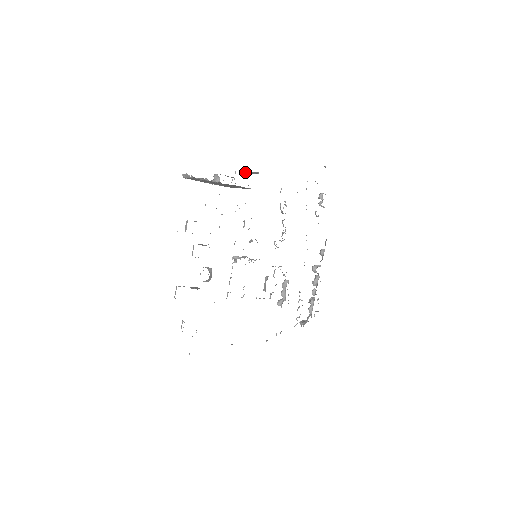
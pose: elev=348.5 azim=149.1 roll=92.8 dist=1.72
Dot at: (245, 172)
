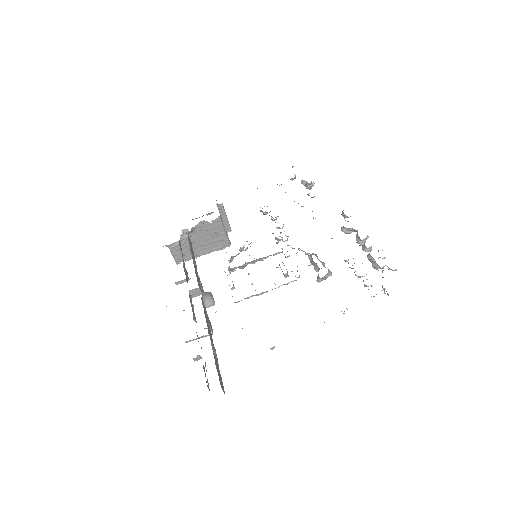
Dot at: (223, 222)
